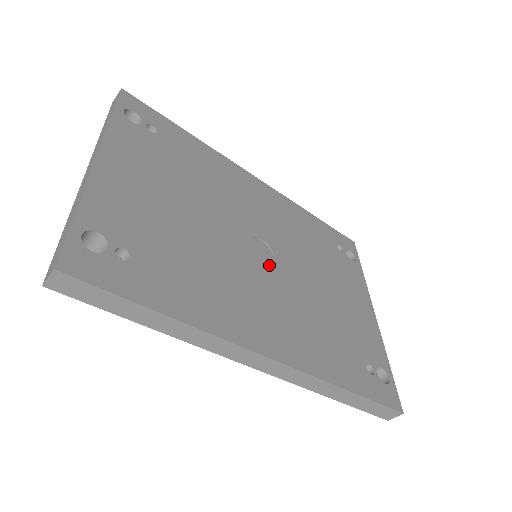
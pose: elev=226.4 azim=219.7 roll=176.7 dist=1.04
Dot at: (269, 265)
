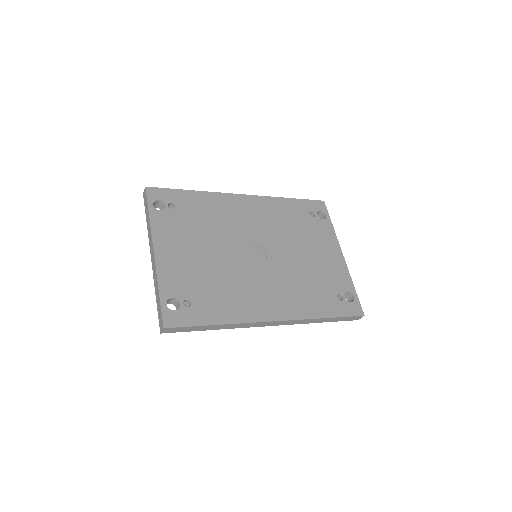
Dot at: (264, 261)
